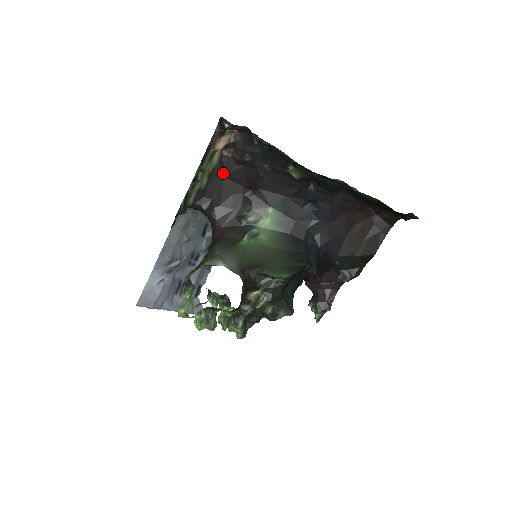
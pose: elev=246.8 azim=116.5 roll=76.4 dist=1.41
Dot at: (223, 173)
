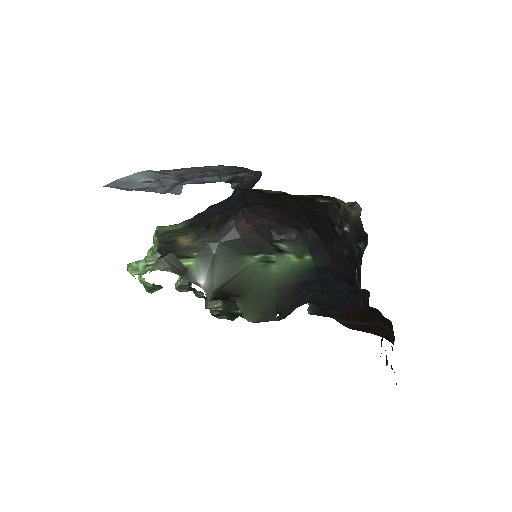
Dot at: (303, 202)
